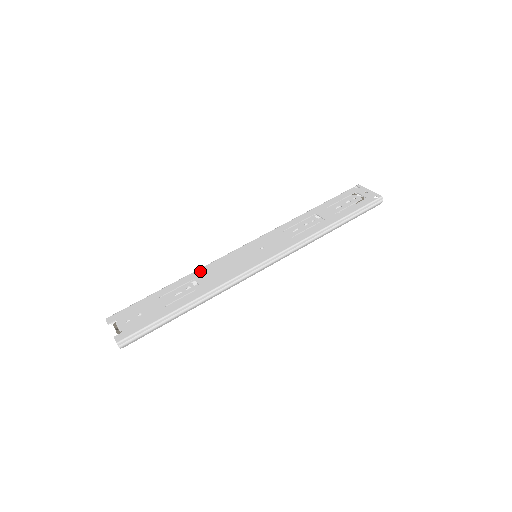
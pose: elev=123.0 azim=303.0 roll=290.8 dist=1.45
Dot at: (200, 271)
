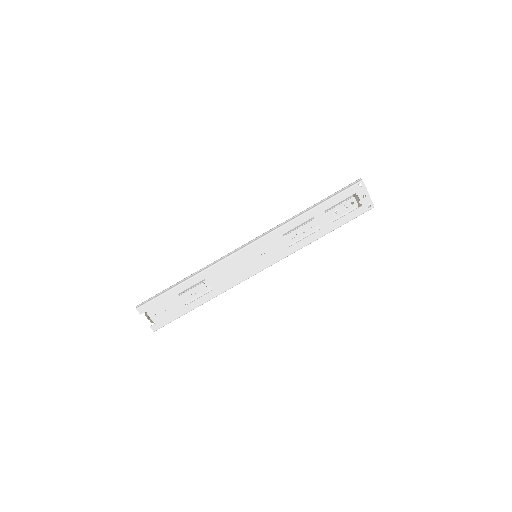
Dot at: (210, 271)
